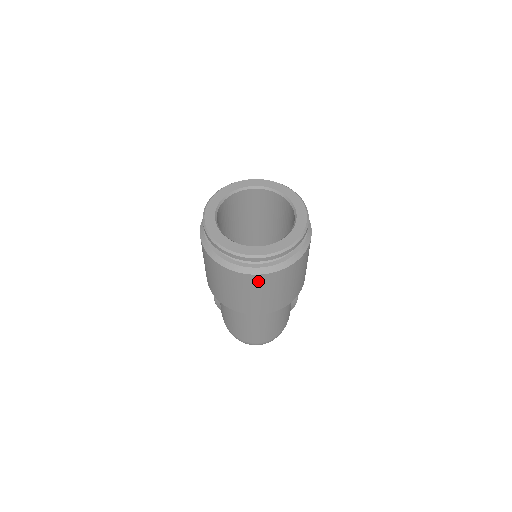
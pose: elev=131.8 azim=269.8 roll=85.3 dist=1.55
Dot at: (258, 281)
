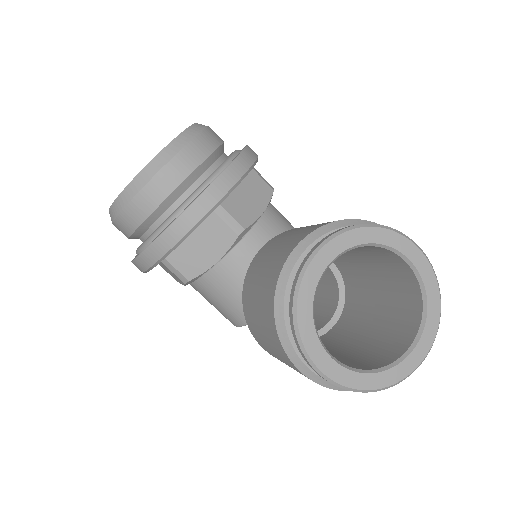
Dot at: occluded
